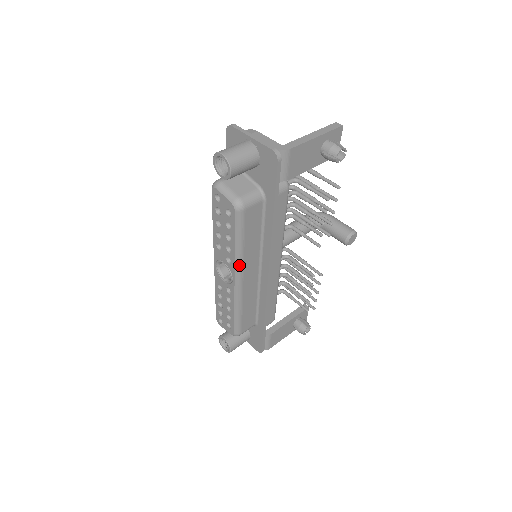
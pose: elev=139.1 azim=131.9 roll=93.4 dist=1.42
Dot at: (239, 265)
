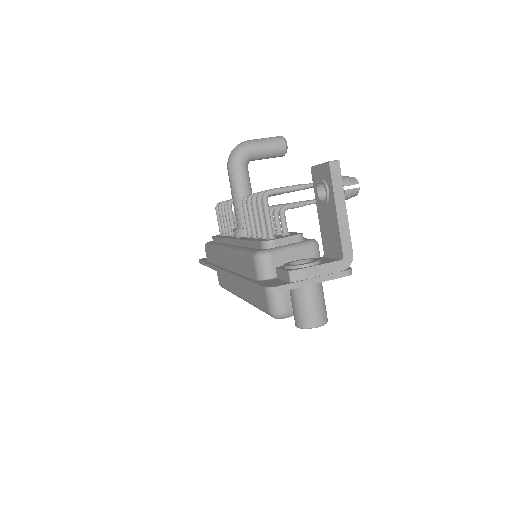
Dot at: occluded
